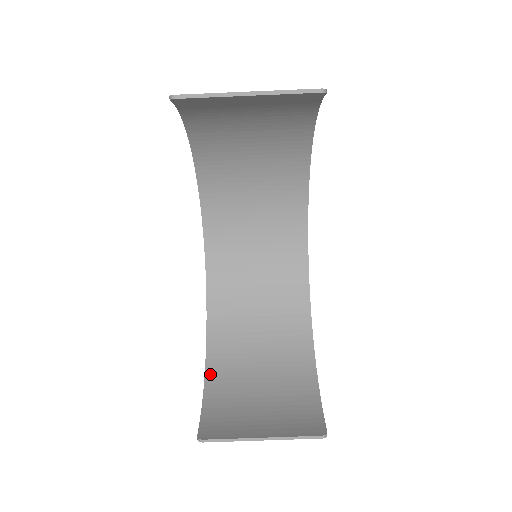
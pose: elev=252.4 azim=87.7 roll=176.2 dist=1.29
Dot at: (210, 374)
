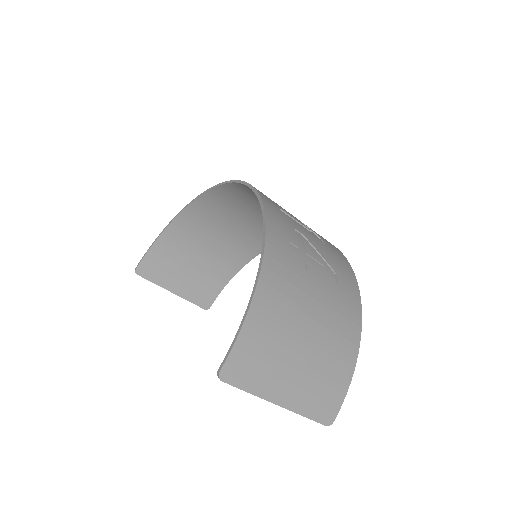
Dot at: (174, 226)
